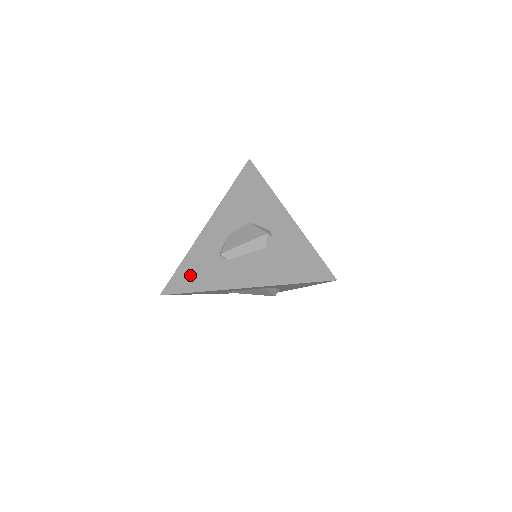
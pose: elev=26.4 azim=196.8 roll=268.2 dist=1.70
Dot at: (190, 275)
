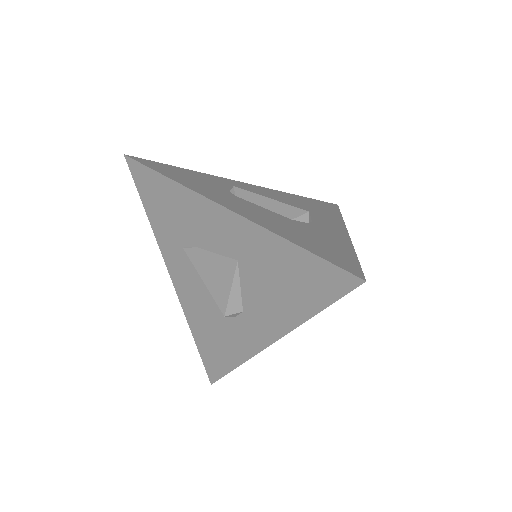
Dot at: (178, 172)
